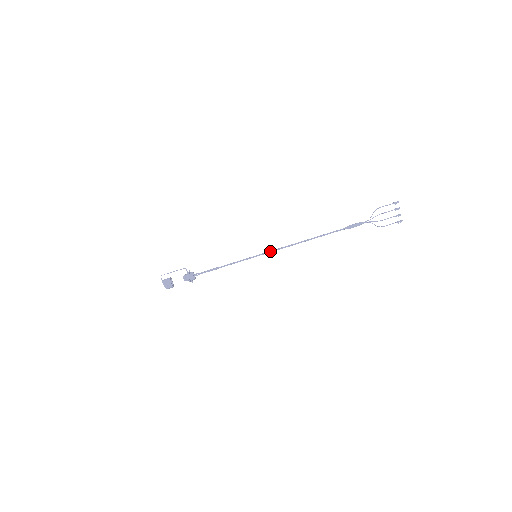
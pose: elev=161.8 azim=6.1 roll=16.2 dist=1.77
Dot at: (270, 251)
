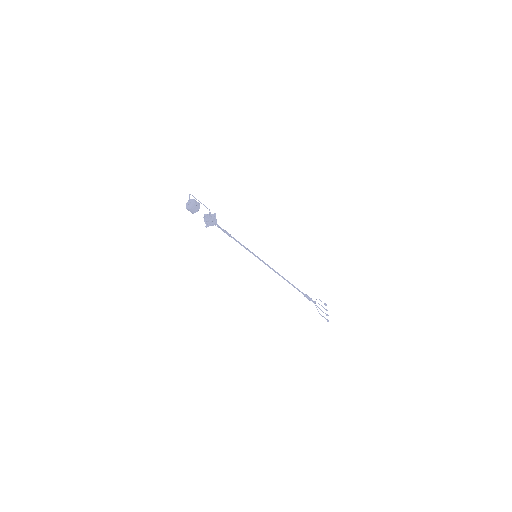
Dot at: occluded
